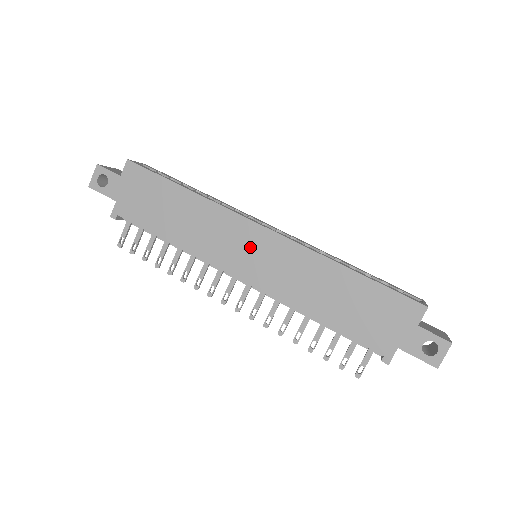
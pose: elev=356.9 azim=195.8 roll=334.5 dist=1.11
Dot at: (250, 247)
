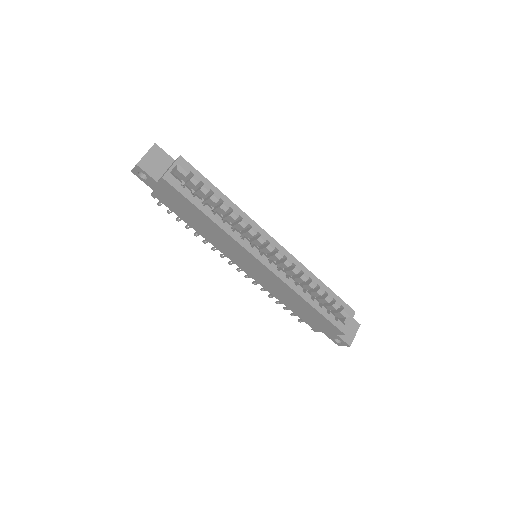
Dot at: (250, 263)
